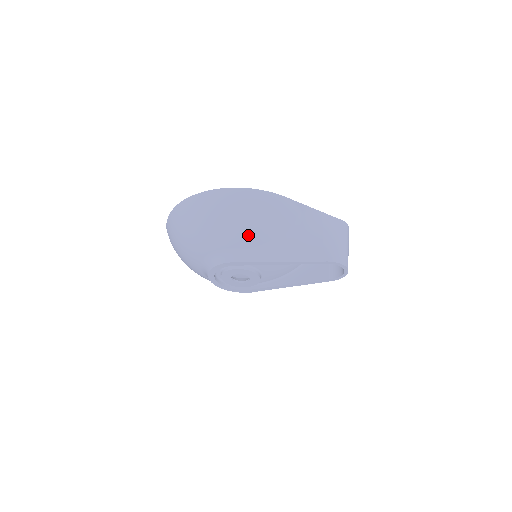
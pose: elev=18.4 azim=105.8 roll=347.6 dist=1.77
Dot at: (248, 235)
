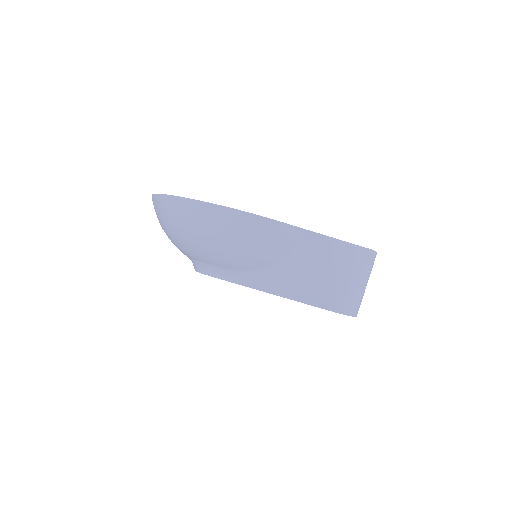
Dot at: (230, 259)
